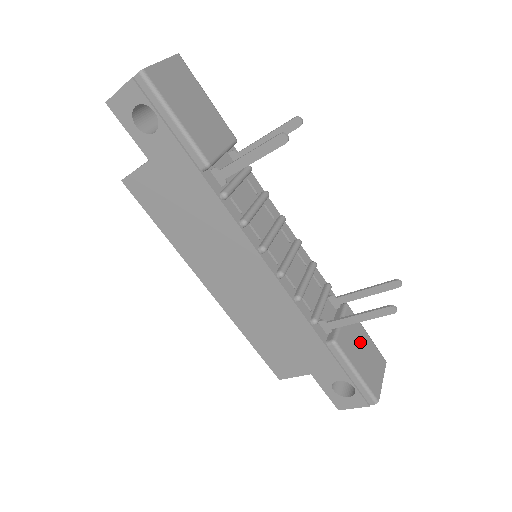
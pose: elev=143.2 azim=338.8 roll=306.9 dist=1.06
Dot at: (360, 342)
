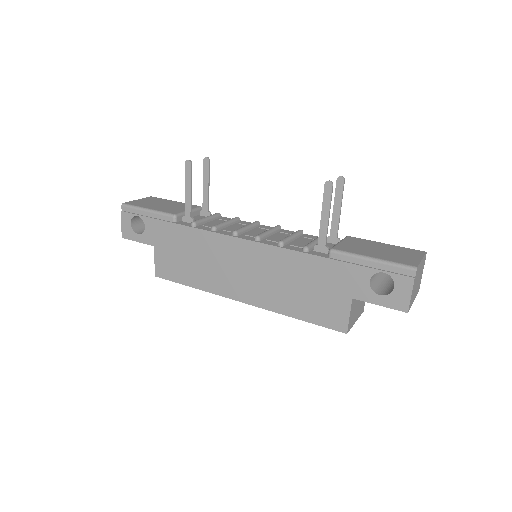
Dot at: (373, 247)
